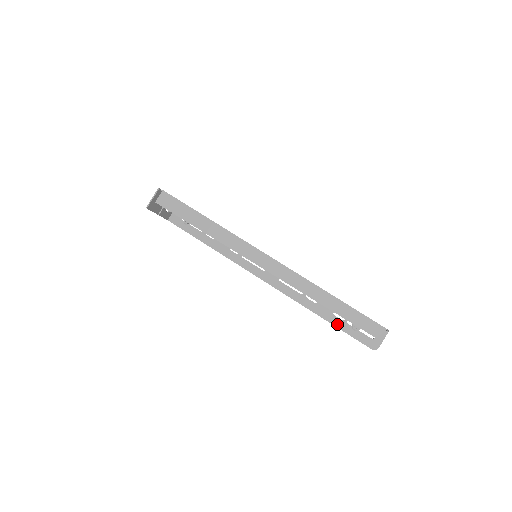
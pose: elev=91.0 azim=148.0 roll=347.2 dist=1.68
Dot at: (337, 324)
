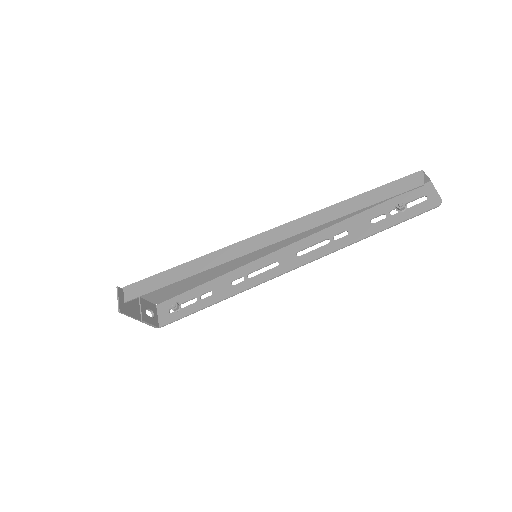
Dot at: (385, 226)
